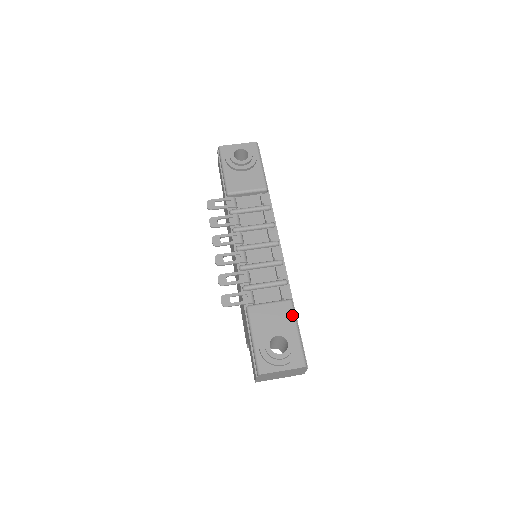
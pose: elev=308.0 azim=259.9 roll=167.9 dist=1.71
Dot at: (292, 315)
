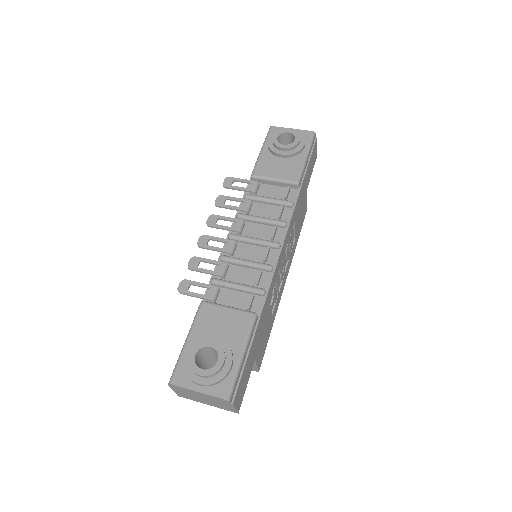
Dot at: (246, 332)
